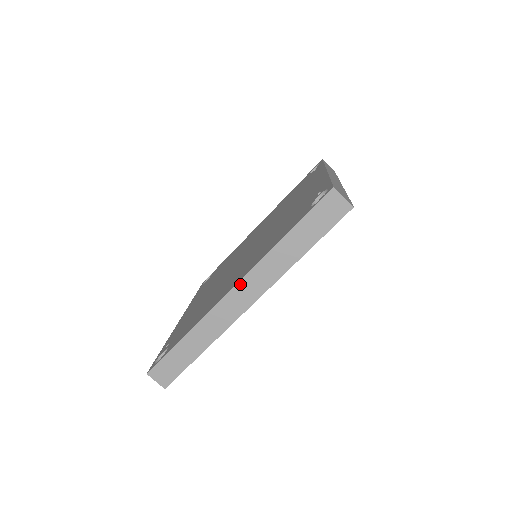
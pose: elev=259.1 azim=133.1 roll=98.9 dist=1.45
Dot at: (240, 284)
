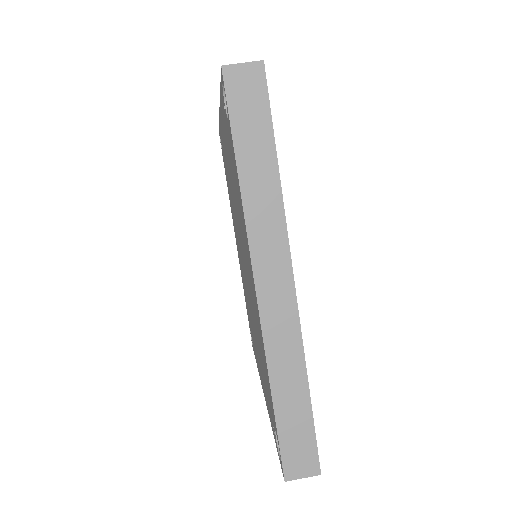
Dot at: (257, 273)
